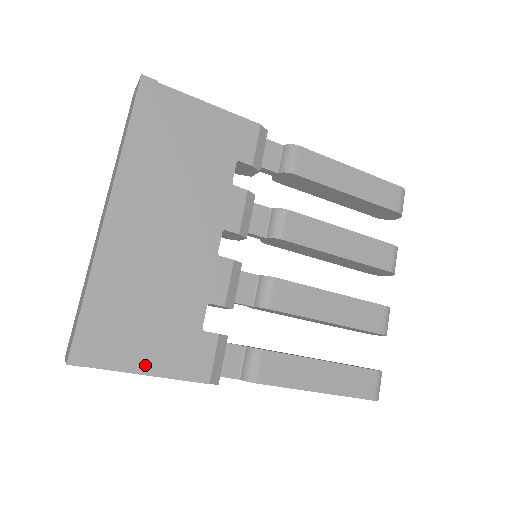
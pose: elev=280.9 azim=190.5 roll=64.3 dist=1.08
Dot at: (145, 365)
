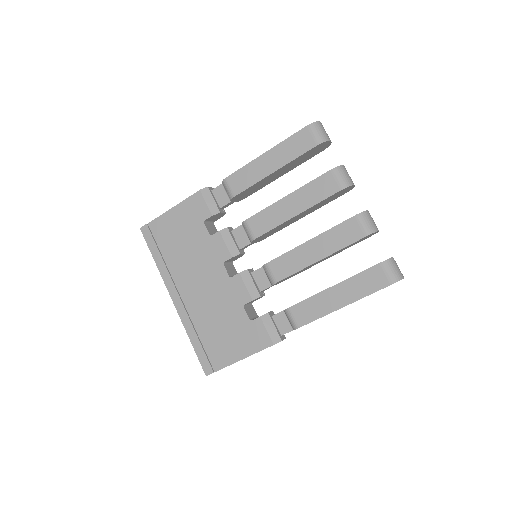
Dot at: (237, 356)
